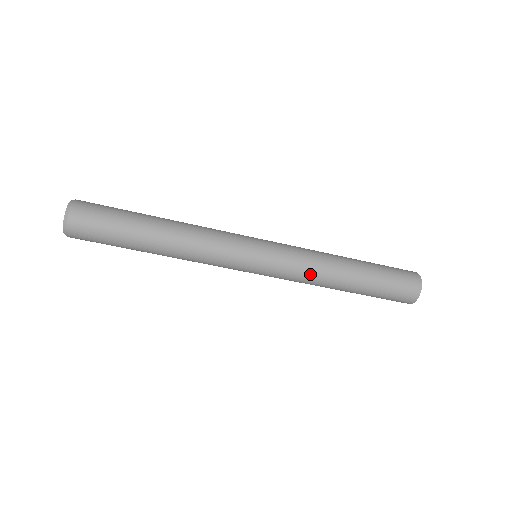
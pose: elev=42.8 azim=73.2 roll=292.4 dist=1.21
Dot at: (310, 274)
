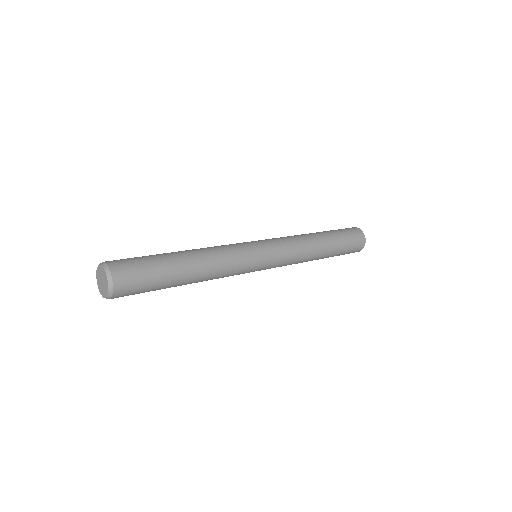
Dot at: occluded
